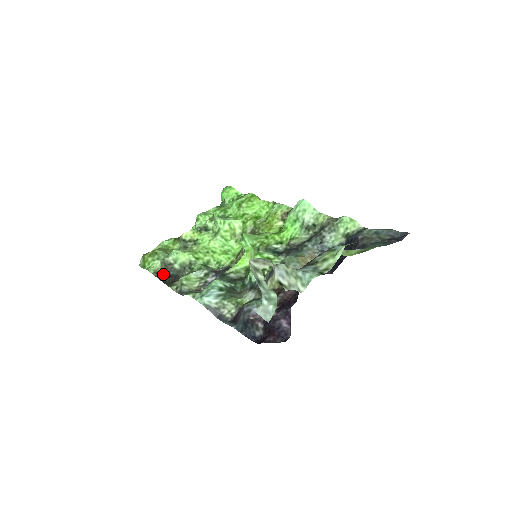
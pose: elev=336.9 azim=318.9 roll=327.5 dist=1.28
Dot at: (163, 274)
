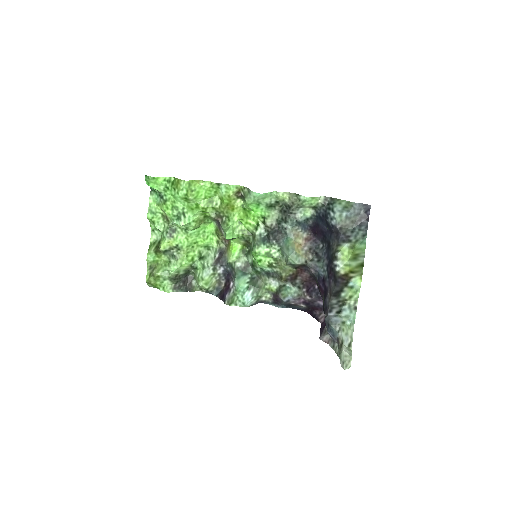
Dot at: (179, 285)
